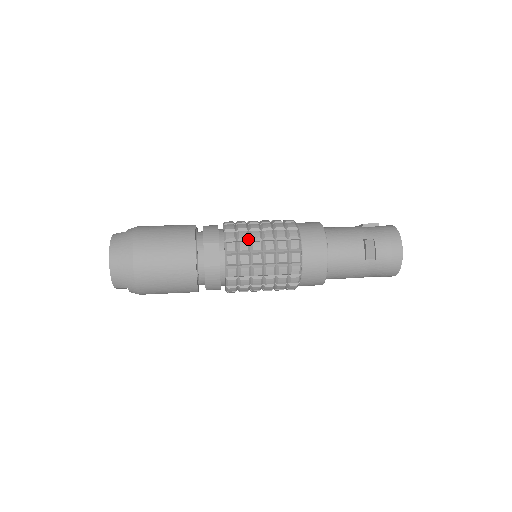
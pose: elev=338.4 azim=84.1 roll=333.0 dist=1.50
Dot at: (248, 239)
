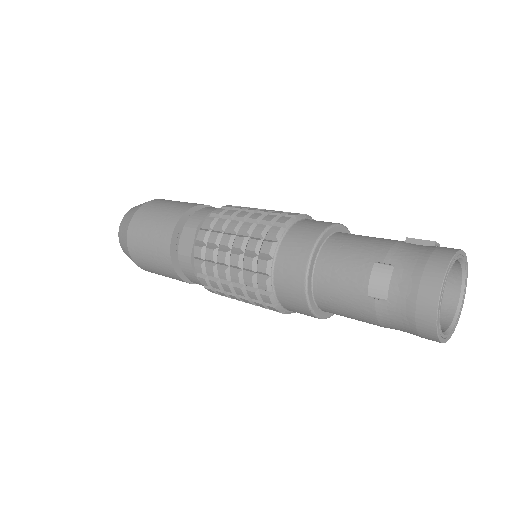
Dot at: (222, 229)
